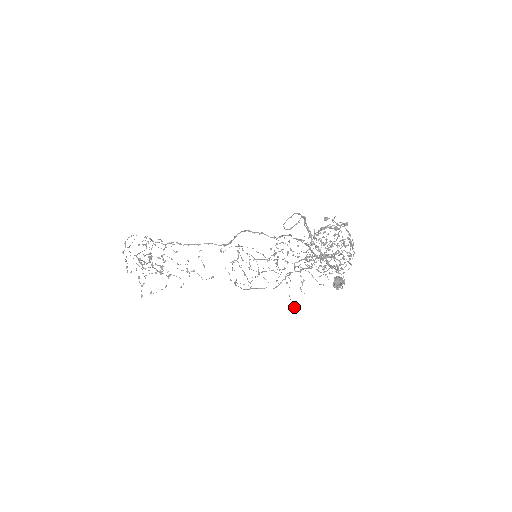
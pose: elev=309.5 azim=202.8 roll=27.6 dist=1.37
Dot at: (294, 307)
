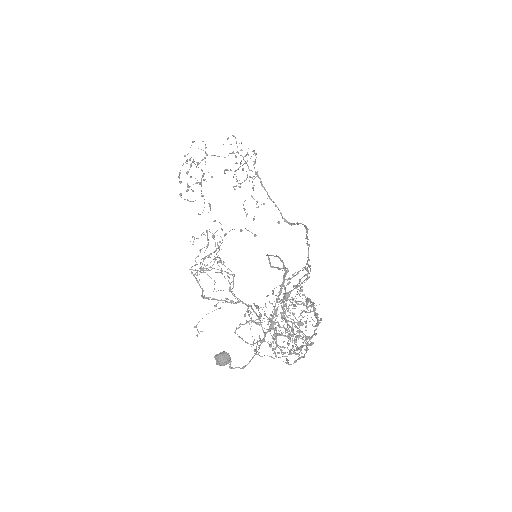
Dot at: (197, 330)
